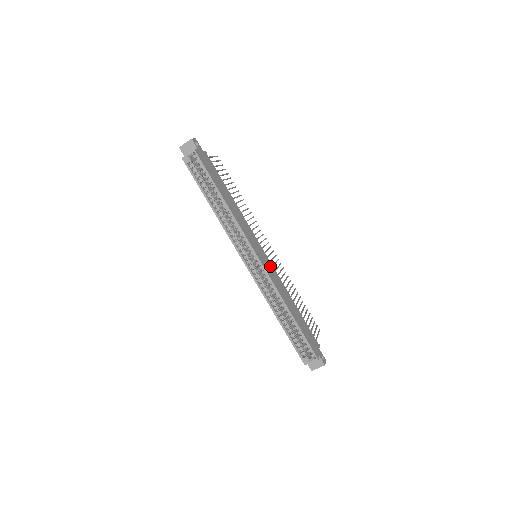
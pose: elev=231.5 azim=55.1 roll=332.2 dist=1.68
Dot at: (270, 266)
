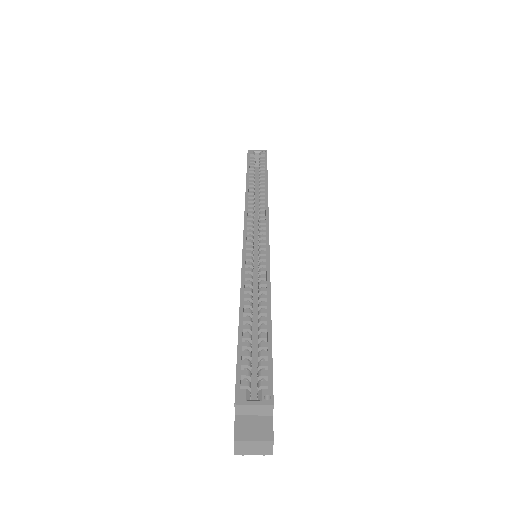
Dot at: occluded
